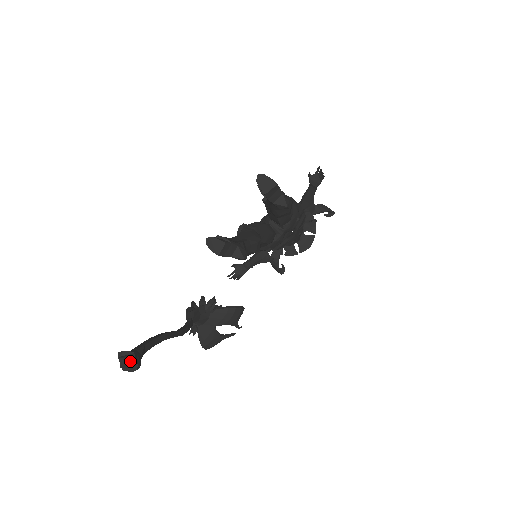
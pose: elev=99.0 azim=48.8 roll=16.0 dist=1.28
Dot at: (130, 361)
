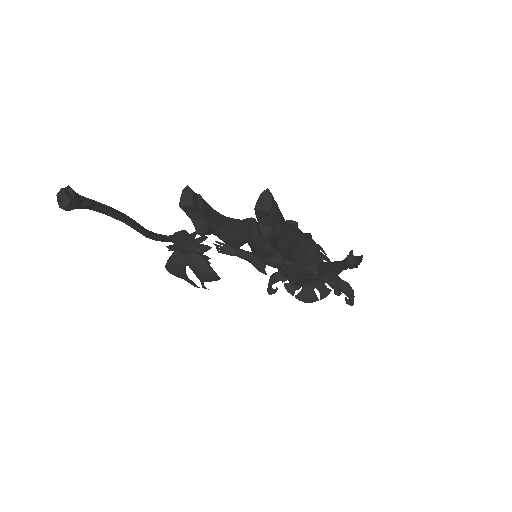
Dot at: (65, 198)
